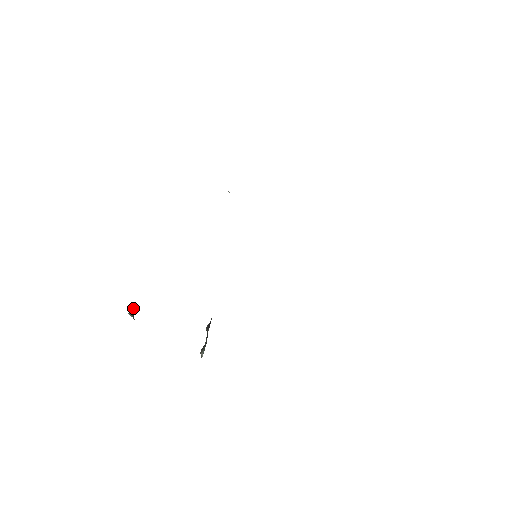
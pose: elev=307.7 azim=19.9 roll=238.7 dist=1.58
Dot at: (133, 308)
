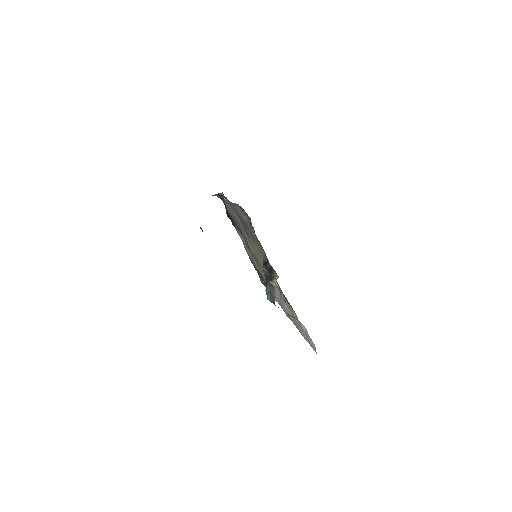
Dot at: (201, 228)
